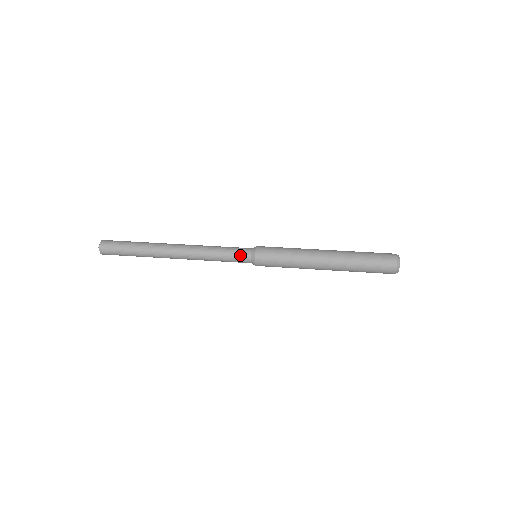
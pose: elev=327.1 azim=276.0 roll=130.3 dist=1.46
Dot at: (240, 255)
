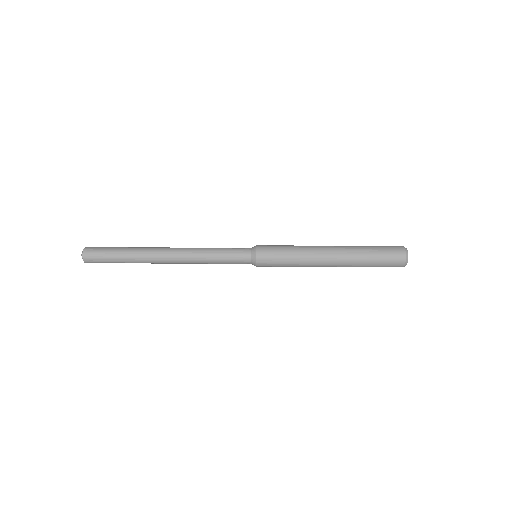
Dot at: (239, 261)
